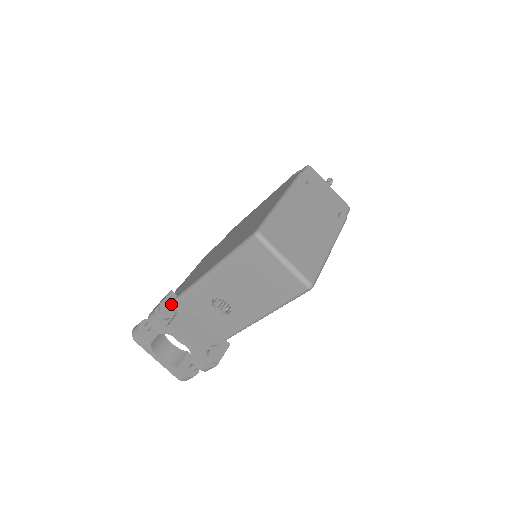
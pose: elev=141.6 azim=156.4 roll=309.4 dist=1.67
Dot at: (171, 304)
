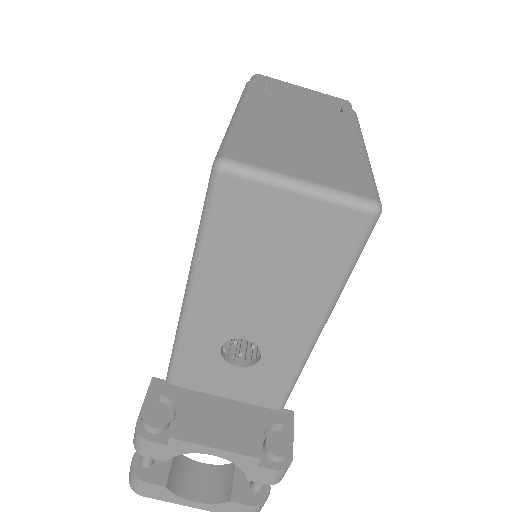
Dot at: (160, 399)
